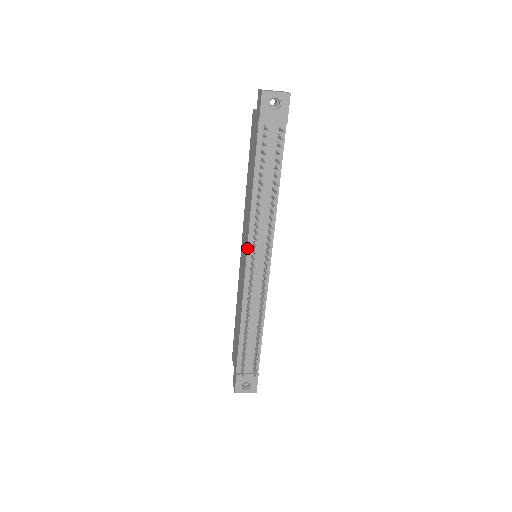
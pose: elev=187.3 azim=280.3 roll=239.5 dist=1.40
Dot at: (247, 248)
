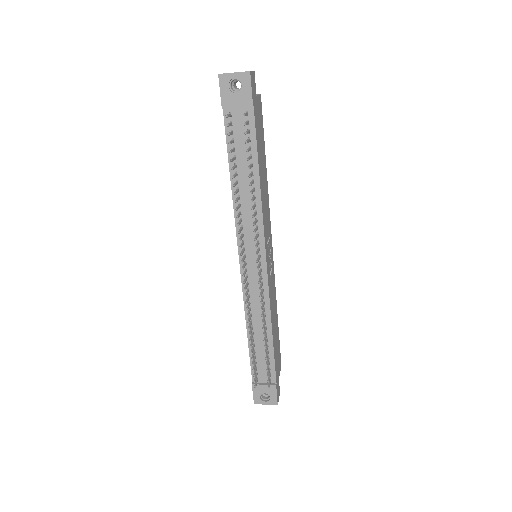
Dot at: (238, 248)
